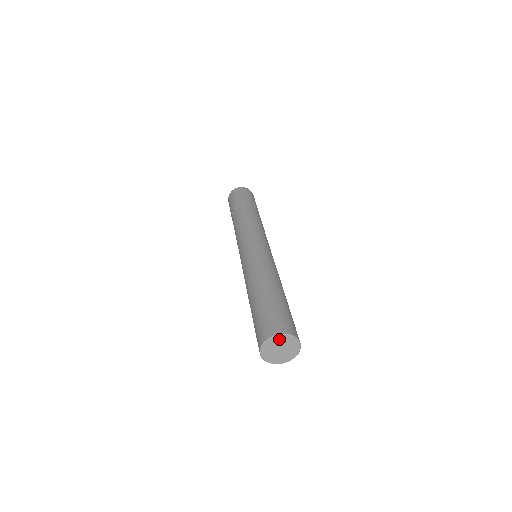
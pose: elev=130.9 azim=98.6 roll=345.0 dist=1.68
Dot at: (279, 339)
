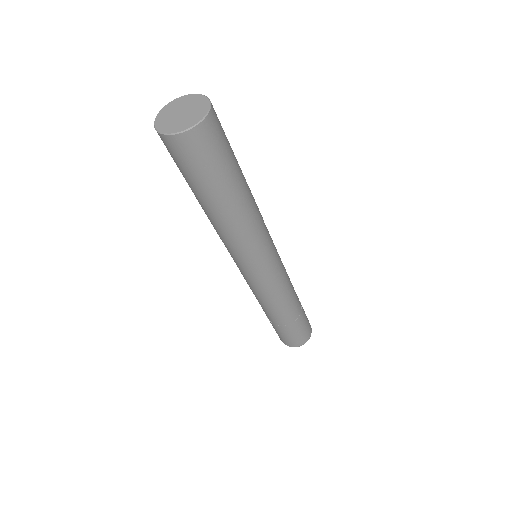
Dot at: (188, 99)
